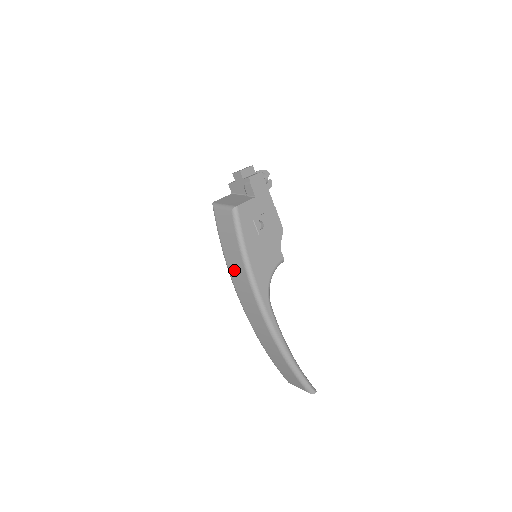
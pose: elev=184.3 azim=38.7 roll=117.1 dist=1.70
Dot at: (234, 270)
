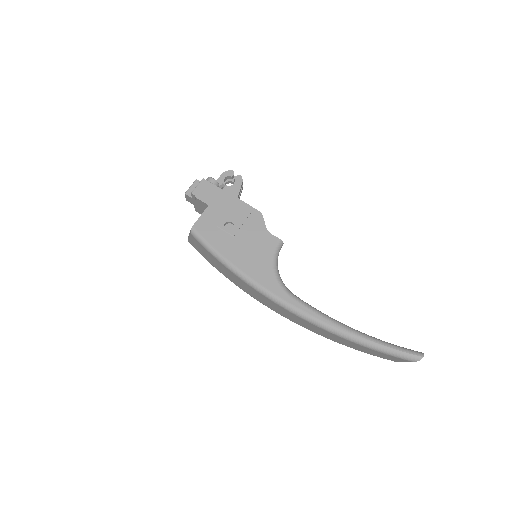
Dot at: (239, 285)
